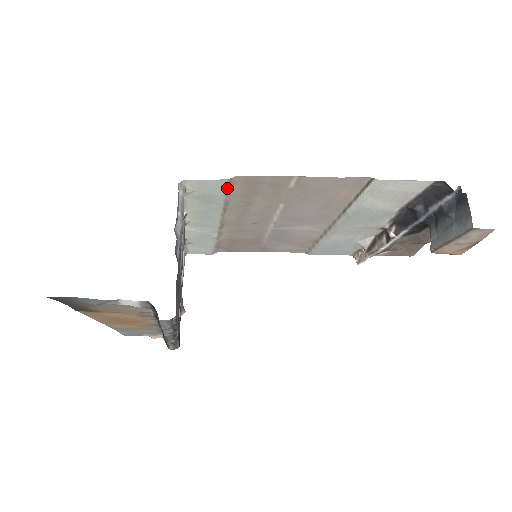
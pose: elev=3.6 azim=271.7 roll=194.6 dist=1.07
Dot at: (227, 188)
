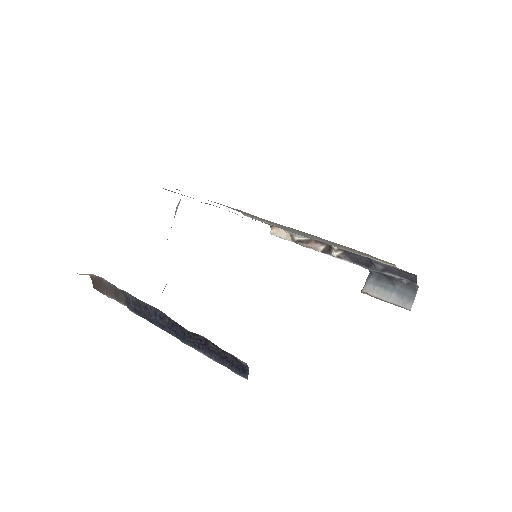
Dot at: occluded
